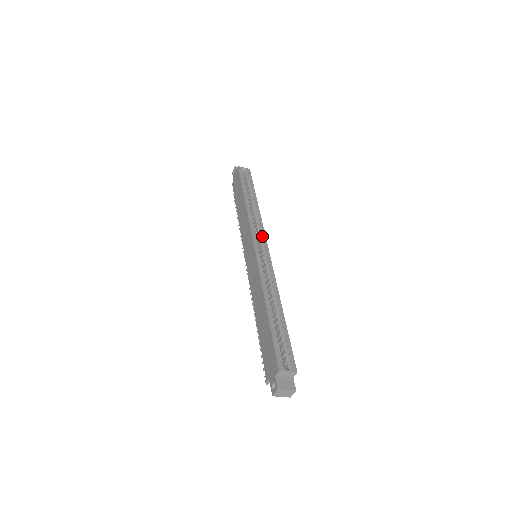
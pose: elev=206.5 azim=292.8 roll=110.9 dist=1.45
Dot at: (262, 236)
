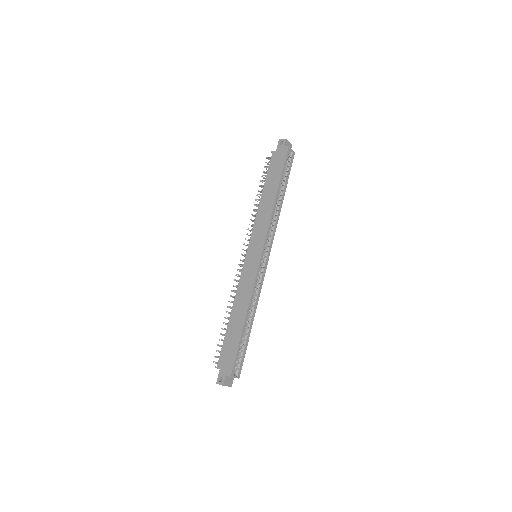
Dot at: (270, 245)
